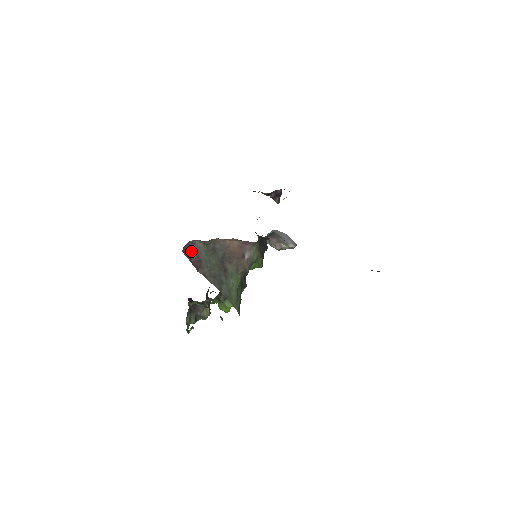
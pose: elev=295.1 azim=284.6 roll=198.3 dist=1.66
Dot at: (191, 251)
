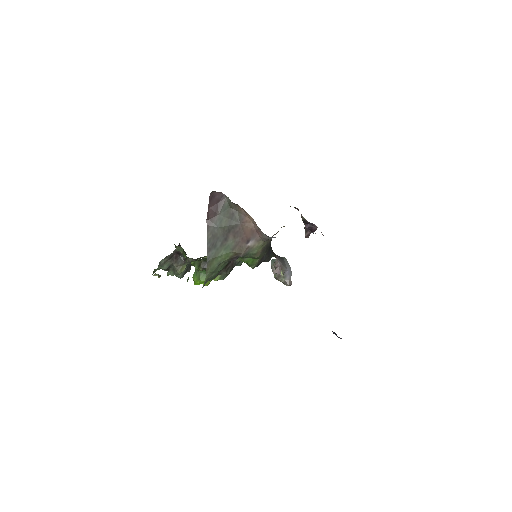
Dot at: (216, 201)
